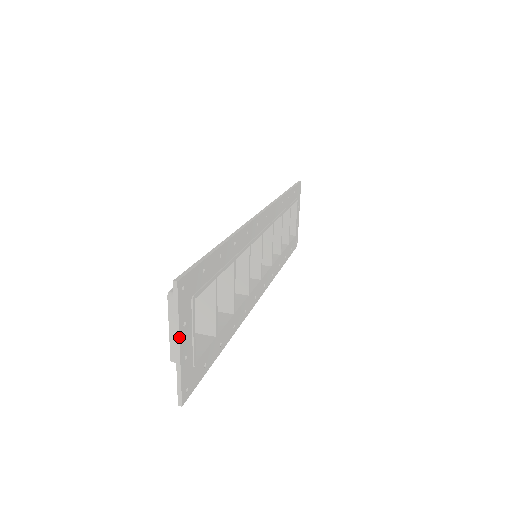
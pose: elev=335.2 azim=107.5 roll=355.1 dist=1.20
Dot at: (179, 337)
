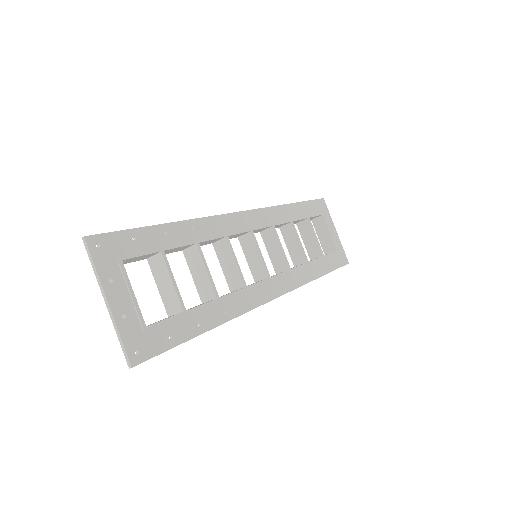
Dot at: (104, 291)
